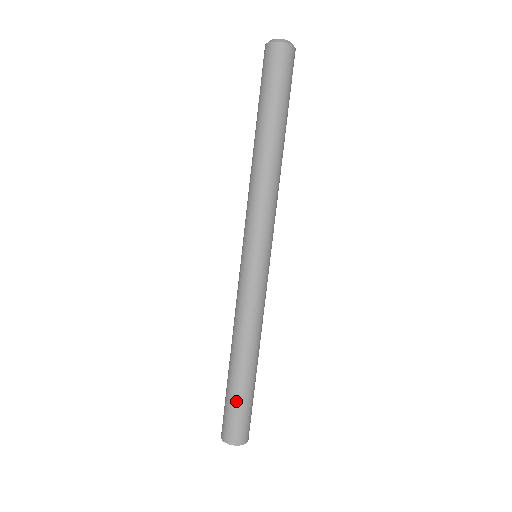
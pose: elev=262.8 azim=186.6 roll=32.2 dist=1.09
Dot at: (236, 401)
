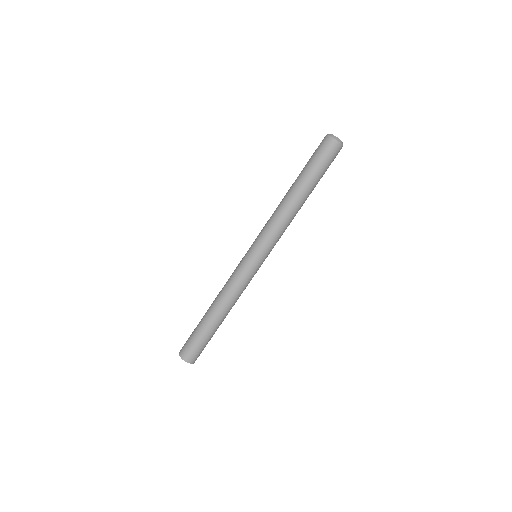
Dot at: (201, 336)
